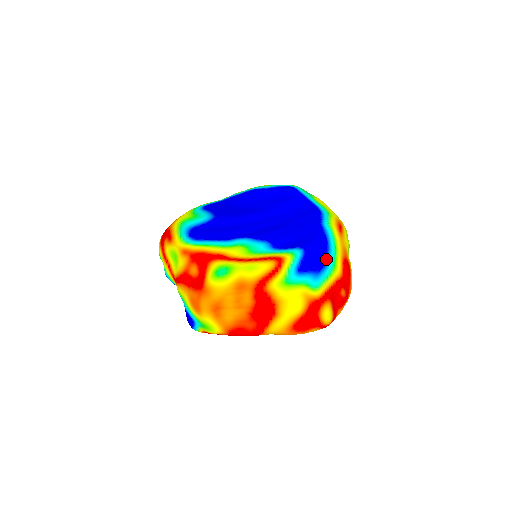
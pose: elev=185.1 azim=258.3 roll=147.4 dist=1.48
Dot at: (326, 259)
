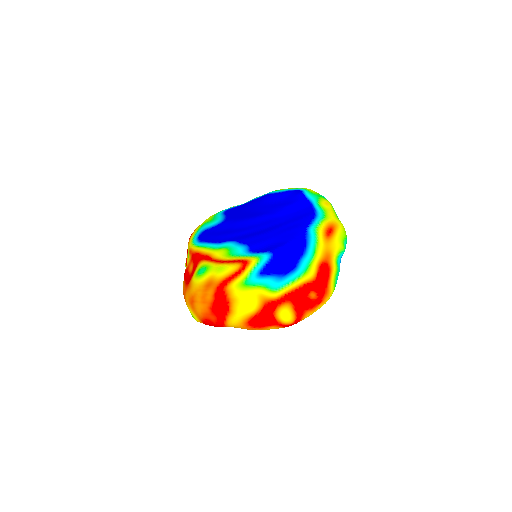
Dot at: (298, 263)
